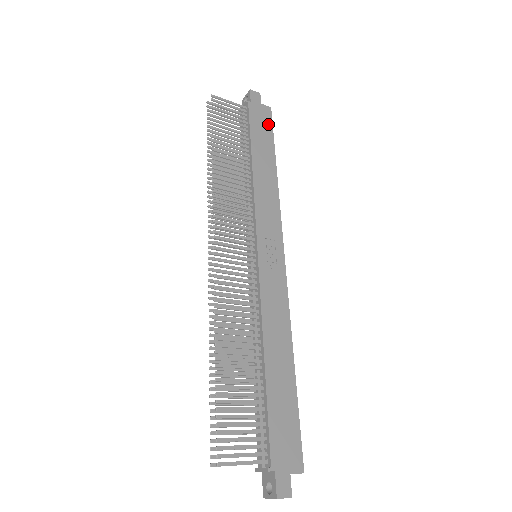
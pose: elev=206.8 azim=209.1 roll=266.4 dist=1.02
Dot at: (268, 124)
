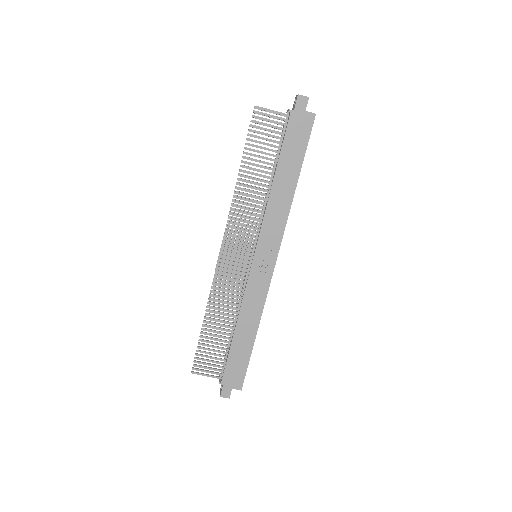
Dot at: (305, 135)
